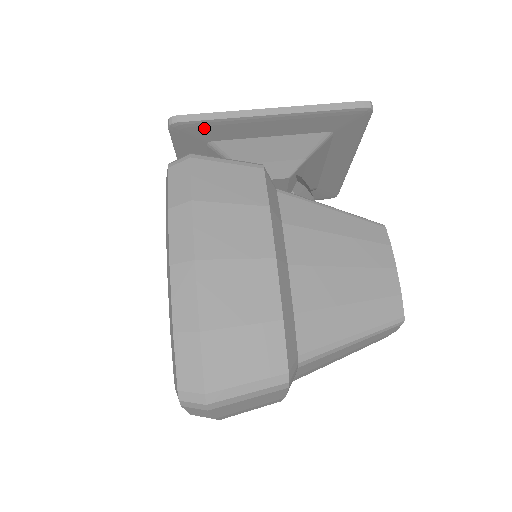
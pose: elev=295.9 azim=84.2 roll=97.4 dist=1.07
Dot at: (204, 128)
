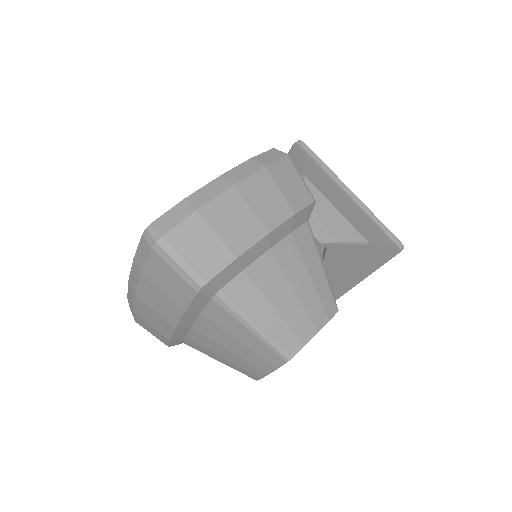
Dot at: (309, 163)
